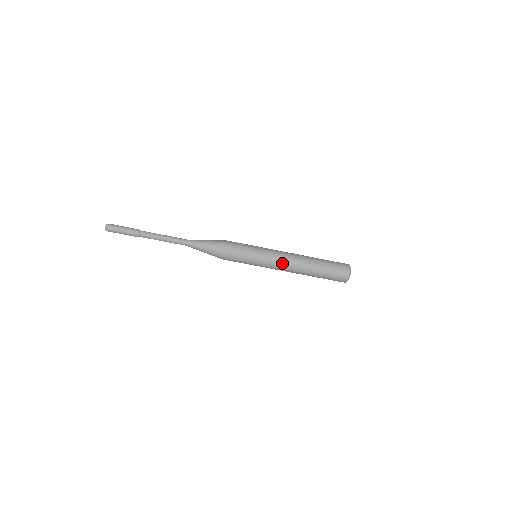
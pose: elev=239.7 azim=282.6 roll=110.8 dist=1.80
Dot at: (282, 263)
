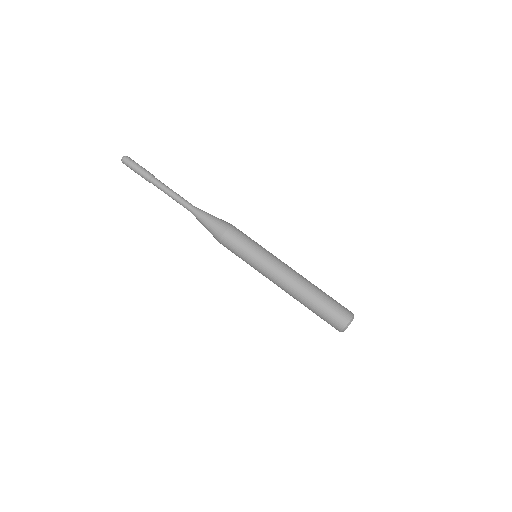
Dot at: (279, 274)
